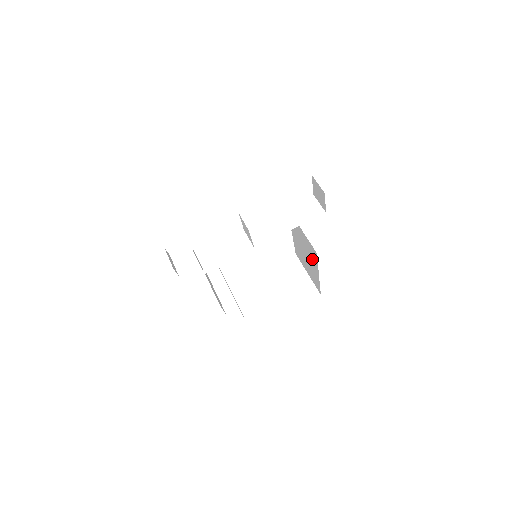
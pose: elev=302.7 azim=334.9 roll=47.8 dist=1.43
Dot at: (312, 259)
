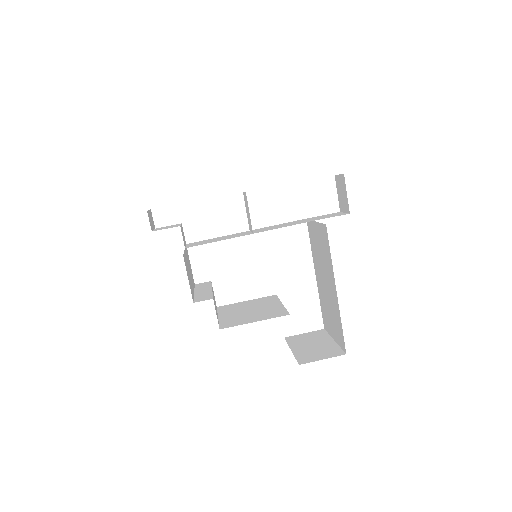
Dot at: (328, 265)
